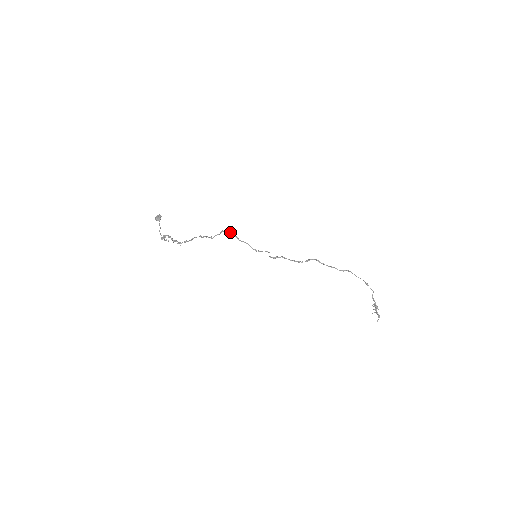
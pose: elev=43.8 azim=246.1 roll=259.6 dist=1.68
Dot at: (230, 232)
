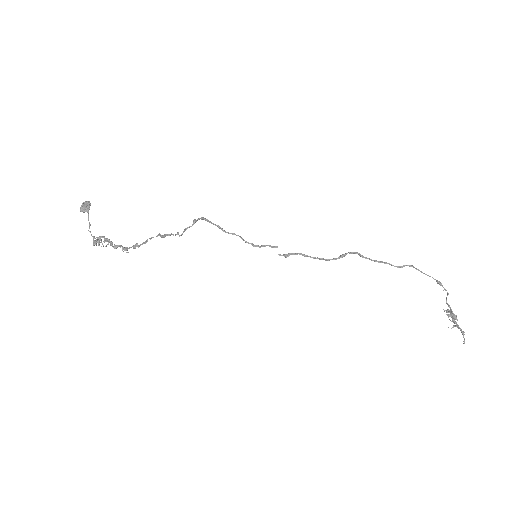
Dot at: (208, 220)
